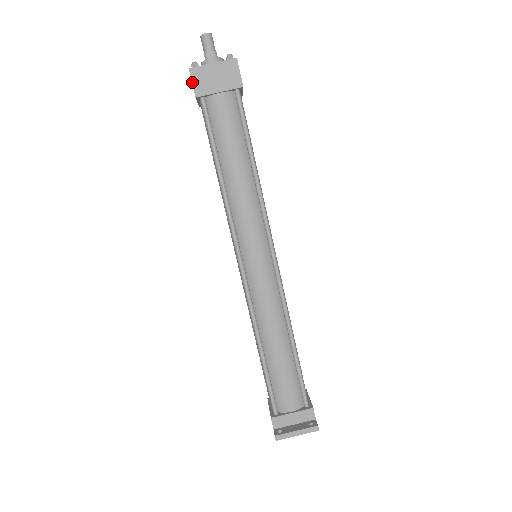
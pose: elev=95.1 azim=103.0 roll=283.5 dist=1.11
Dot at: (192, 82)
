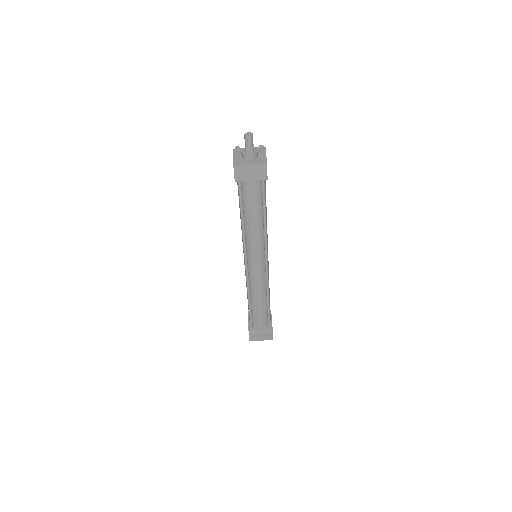
Dot at: (234, 173)
